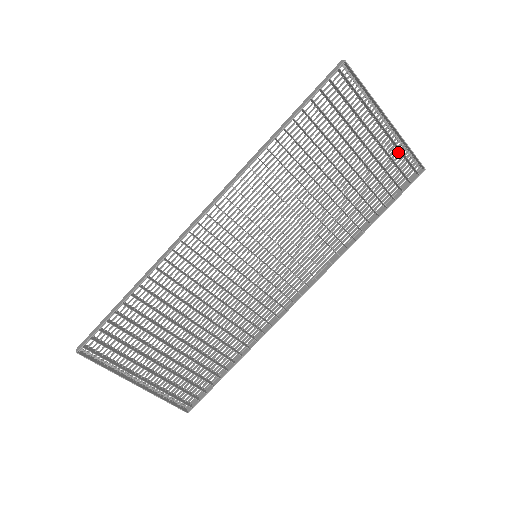
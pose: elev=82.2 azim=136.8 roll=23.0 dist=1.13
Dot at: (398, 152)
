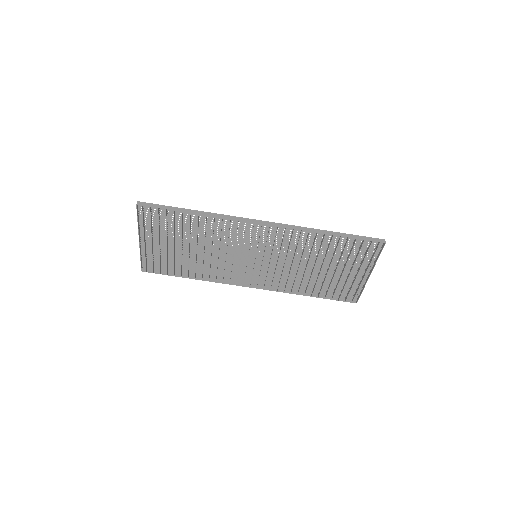
Dot at: (357, 287)
